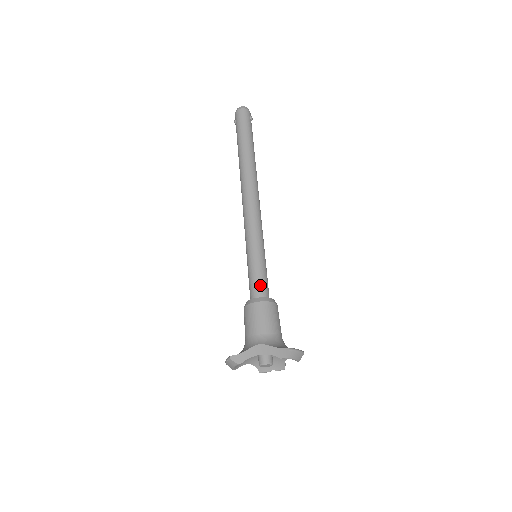
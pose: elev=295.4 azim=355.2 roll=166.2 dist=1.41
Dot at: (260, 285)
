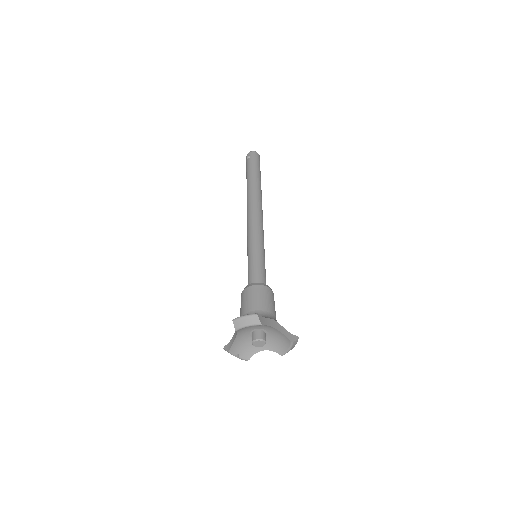
Dot at: (265, 278)
